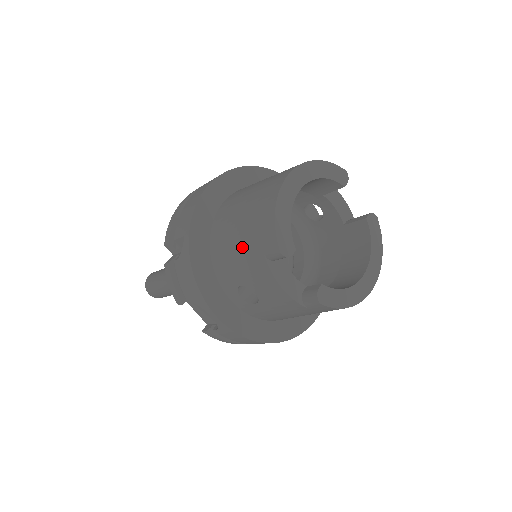
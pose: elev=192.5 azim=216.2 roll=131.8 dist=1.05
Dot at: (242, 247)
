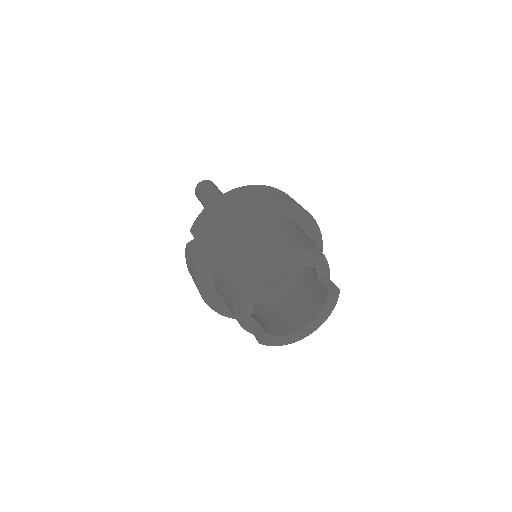
Dot at: (226, 285)
